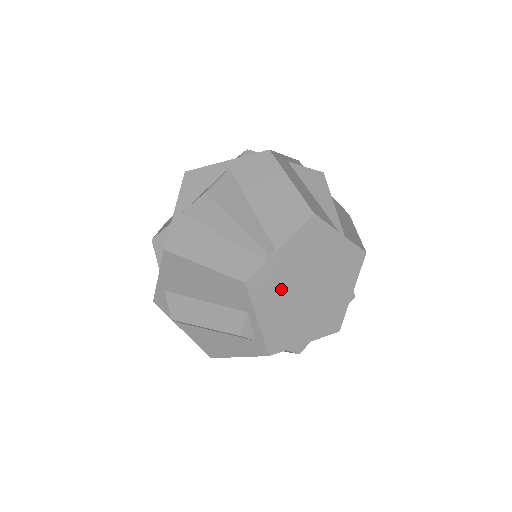
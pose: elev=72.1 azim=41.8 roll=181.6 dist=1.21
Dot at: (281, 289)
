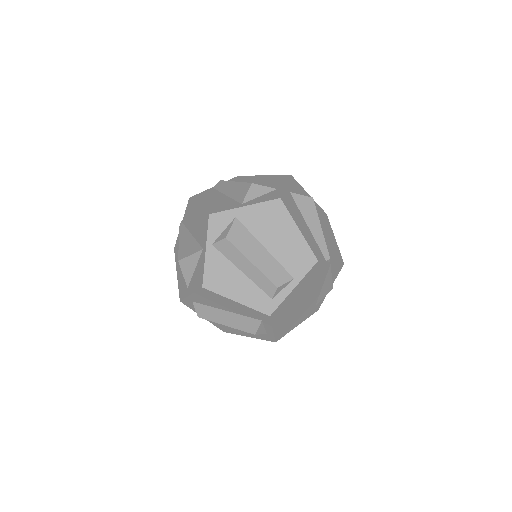
Dot at: (309, 284)
